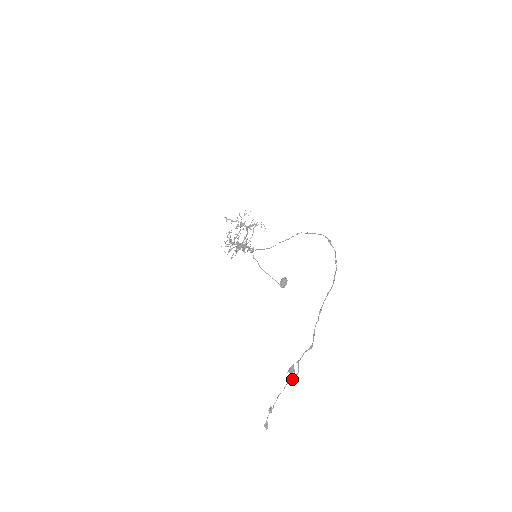
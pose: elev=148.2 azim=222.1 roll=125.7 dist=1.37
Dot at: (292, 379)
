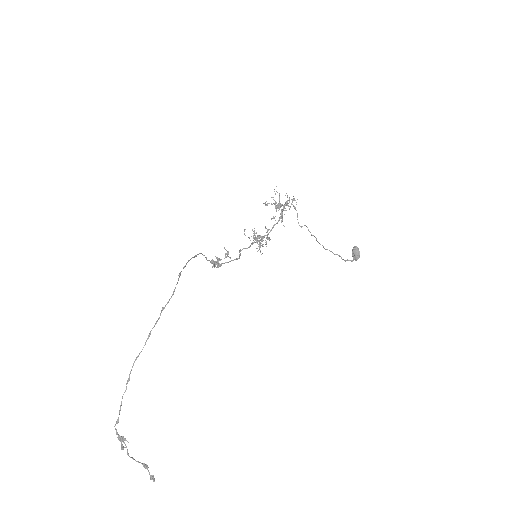
Dot at: (121, 449)
